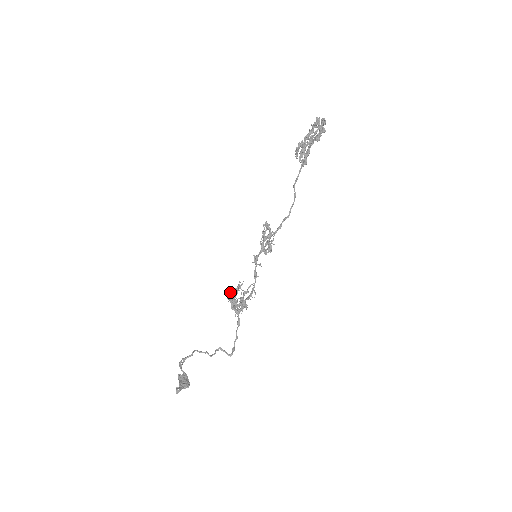
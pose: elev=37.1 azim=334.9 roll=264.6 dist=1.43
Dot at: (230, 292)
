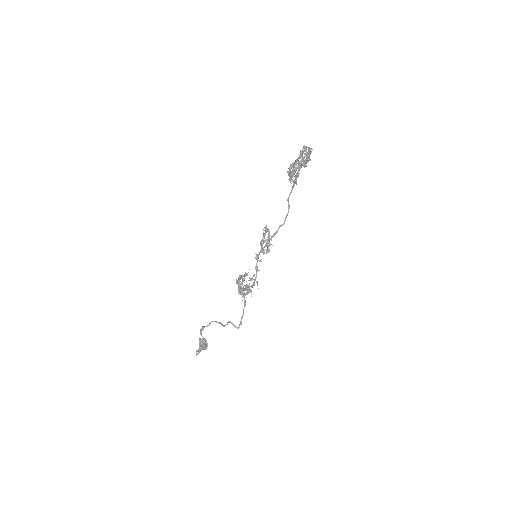
Dot at: (238, 279)
